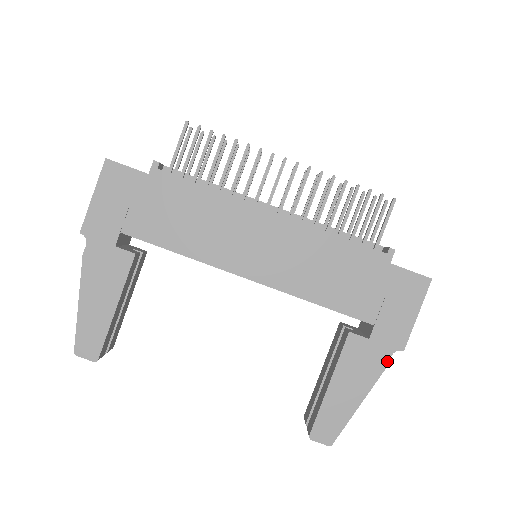
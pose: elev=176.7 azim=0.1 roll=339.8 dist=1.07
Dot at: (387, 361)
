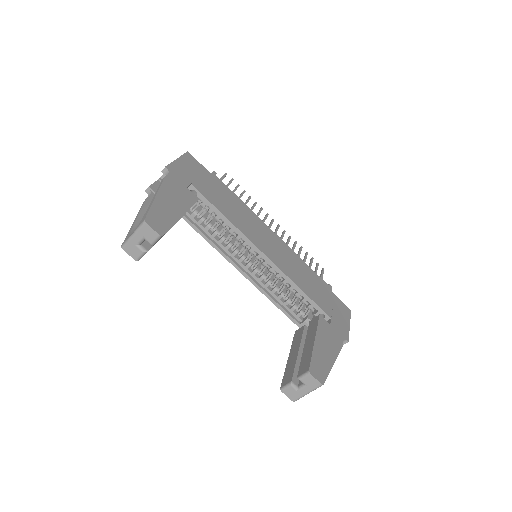
Dot at: (342, 343)
